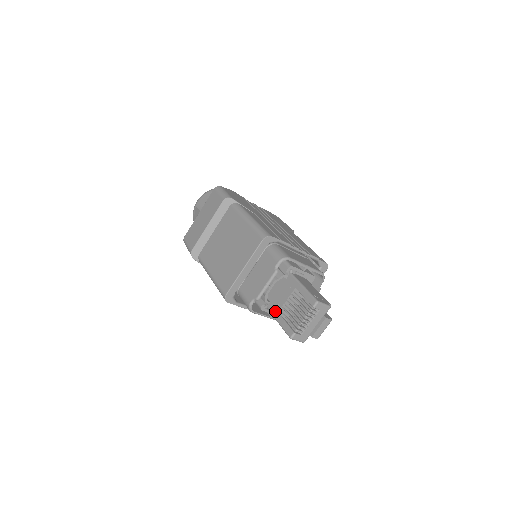
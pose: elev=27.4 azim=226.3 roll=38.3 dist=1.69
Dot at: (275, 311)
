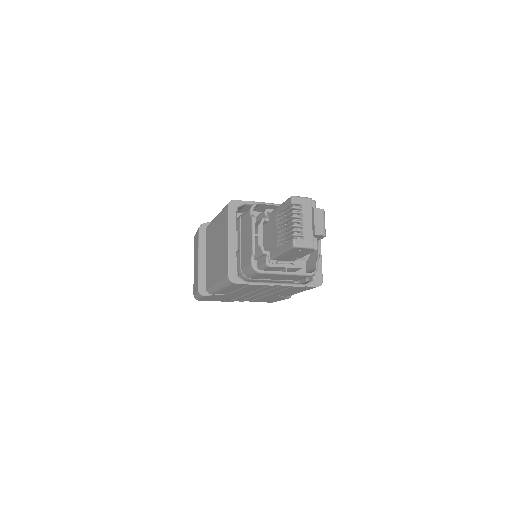
Dot at: (275, 250)
